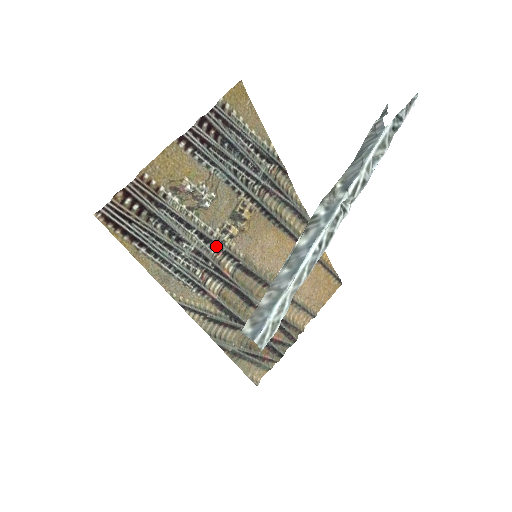
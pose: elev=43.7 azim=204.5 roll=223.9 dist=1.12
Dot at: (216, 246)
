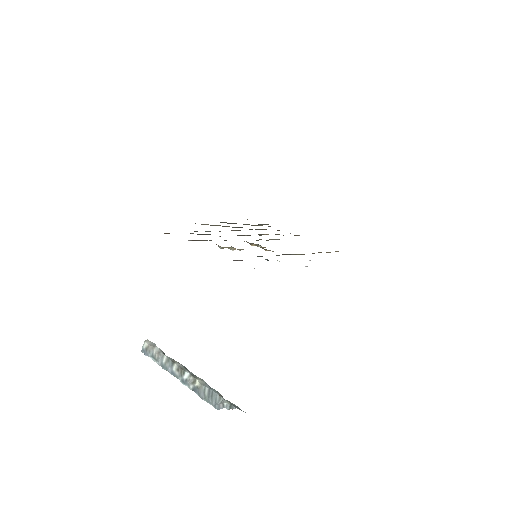
Dot at: occluded
